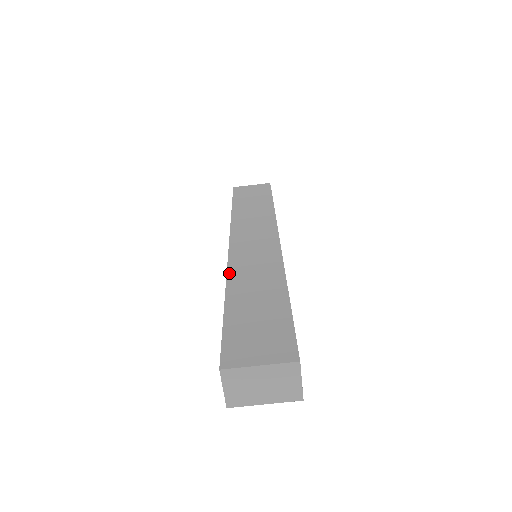
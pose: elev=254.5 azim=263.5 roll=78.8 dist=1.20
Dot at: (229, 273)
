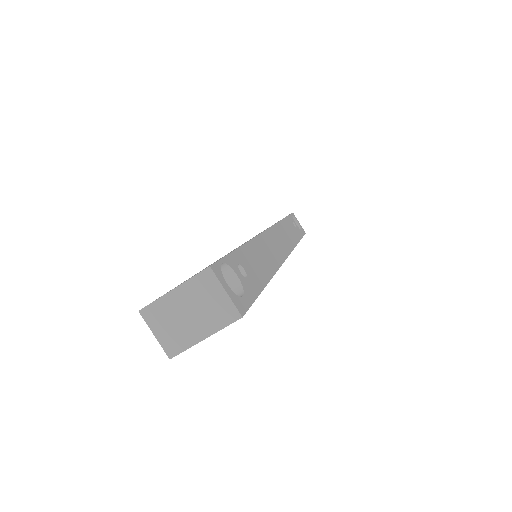
Dot at: occluded
